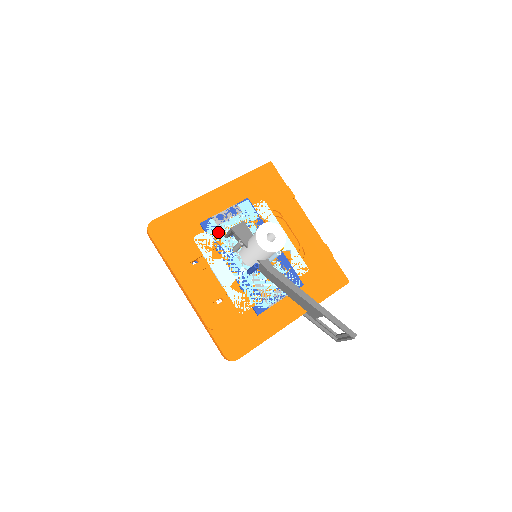
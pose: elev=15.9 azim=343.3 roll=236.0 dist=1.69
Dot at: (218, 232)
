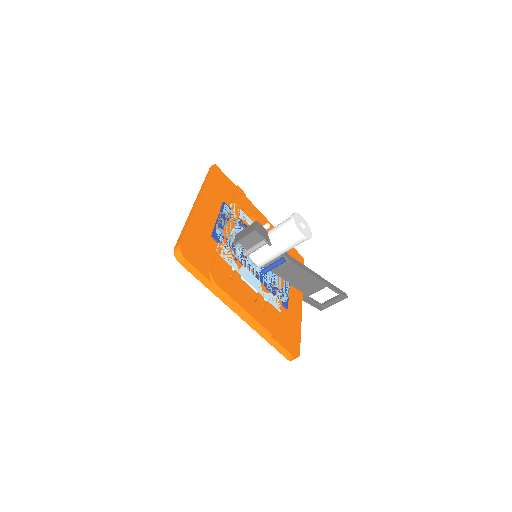
Dot at: (227, 241)
